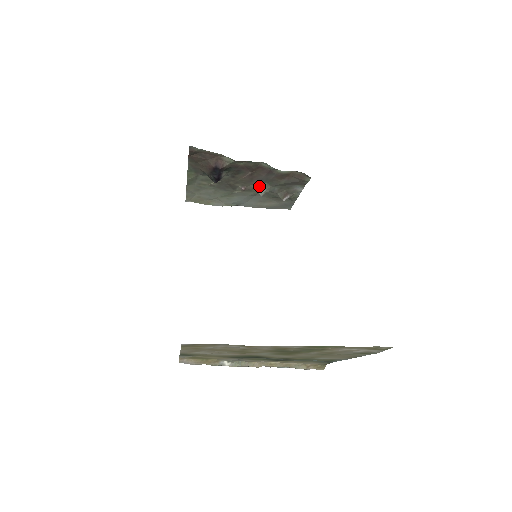
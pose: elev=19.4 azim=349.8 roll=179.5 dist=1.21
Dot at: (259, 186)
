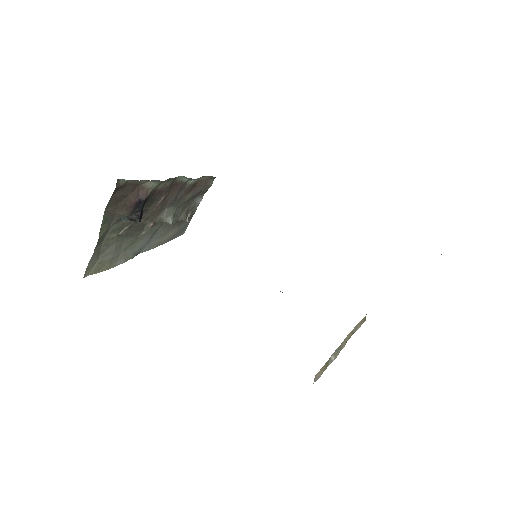
Dot at: (167, 213)
